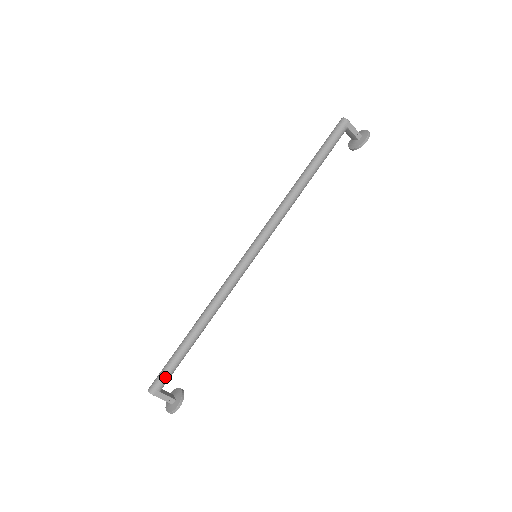
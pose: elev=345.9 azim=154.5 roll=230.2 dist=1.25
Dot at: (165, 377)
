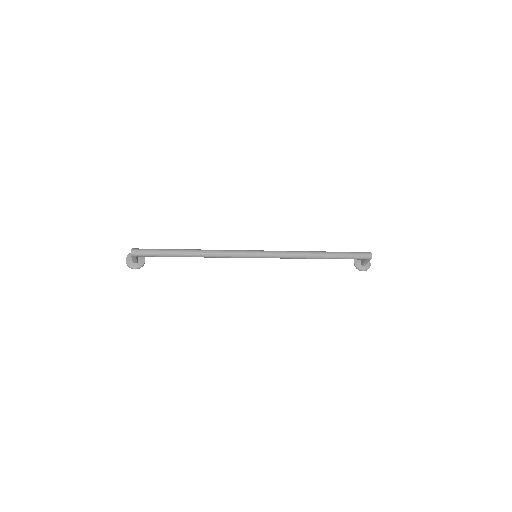
Dot at: (147, 256)
